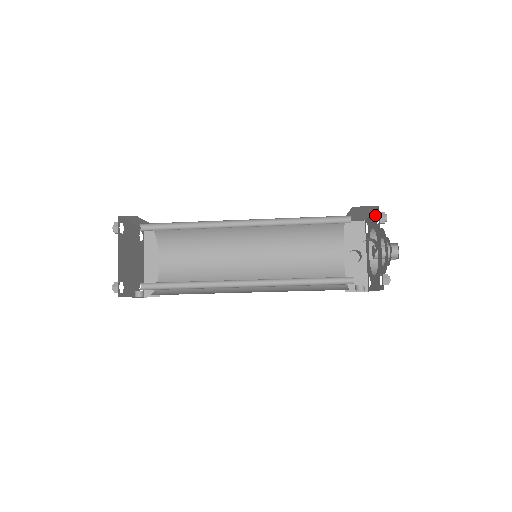
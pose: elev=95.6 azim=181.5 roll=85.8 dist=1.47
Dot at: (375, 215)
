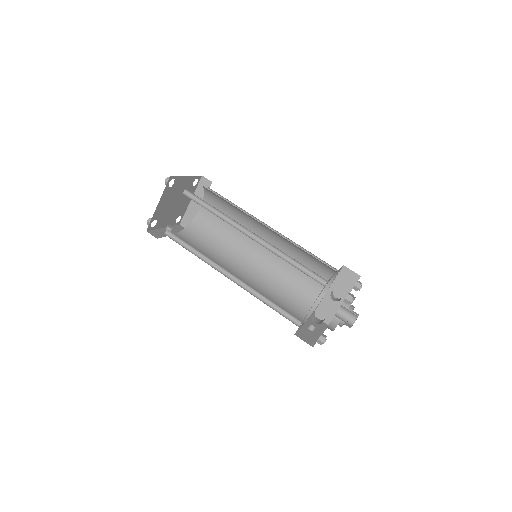
Dot at: occluded
